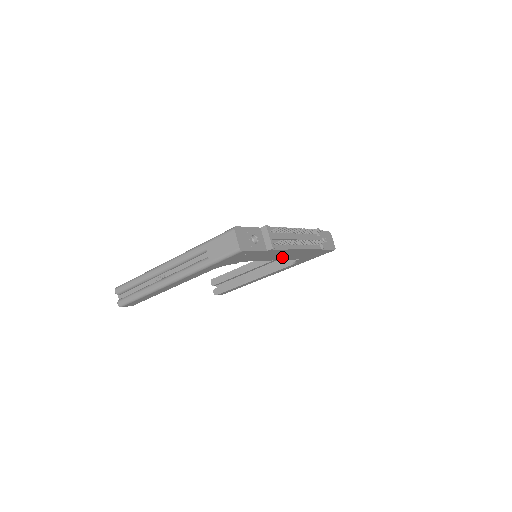
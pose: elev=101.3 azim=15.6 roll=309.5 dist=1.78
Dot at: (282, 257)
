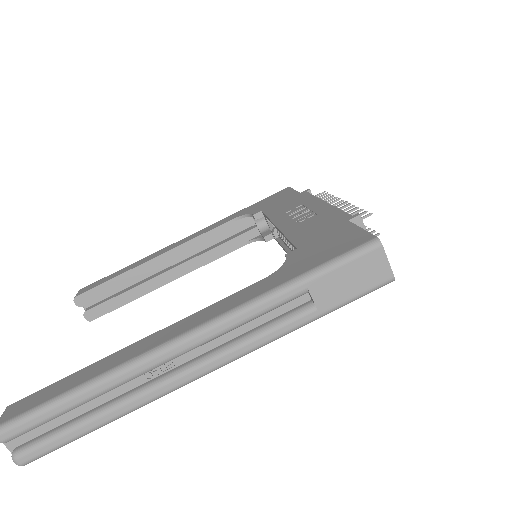
Dot at: occluded
